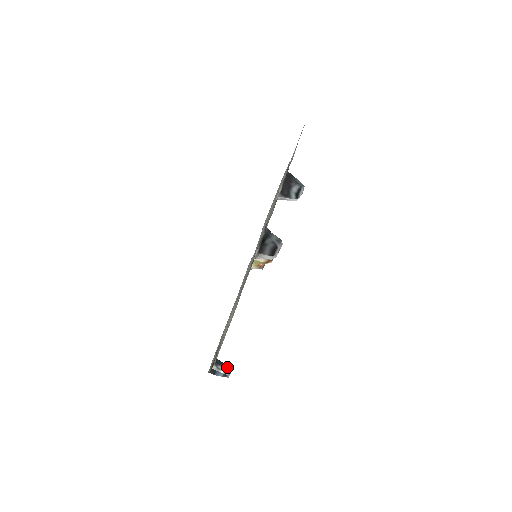
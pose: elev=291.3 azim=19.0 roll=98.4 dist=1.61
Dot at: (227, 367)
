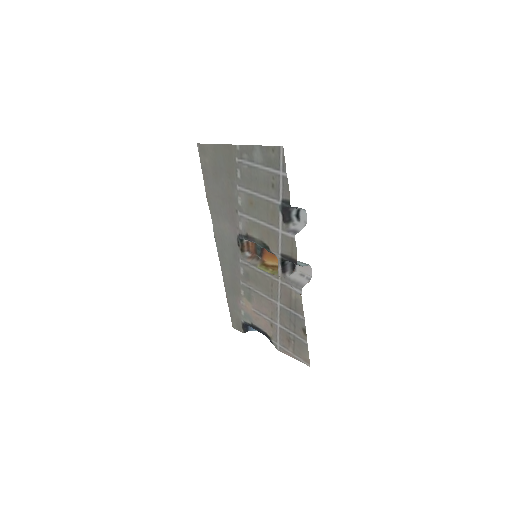
Dot at: occluded
